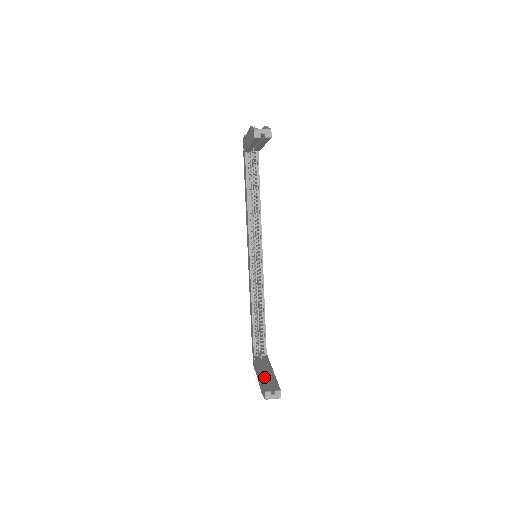
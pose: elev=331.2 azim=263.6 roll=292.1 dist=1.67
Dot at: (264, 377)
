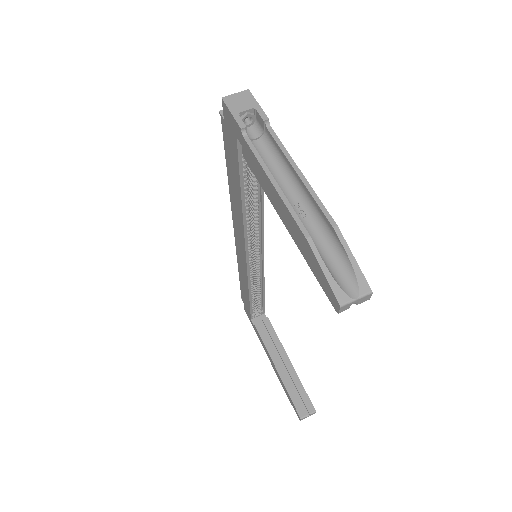
Dot at: (287, 382)
